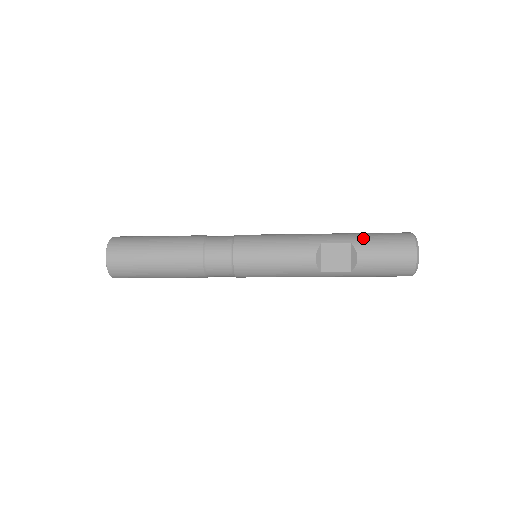
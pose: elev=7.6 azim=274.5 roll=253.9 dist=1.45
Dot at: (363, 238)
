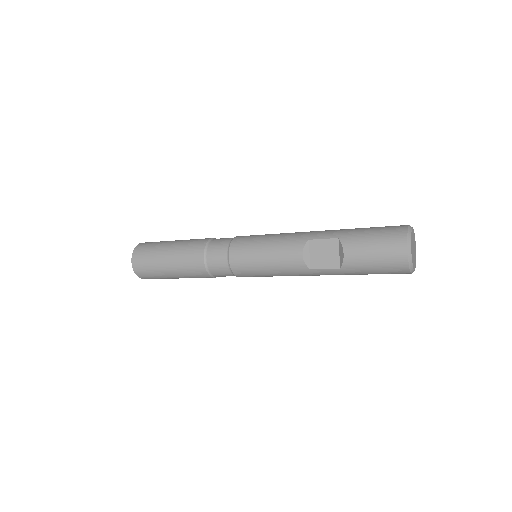
Dot at: (352, 233)
